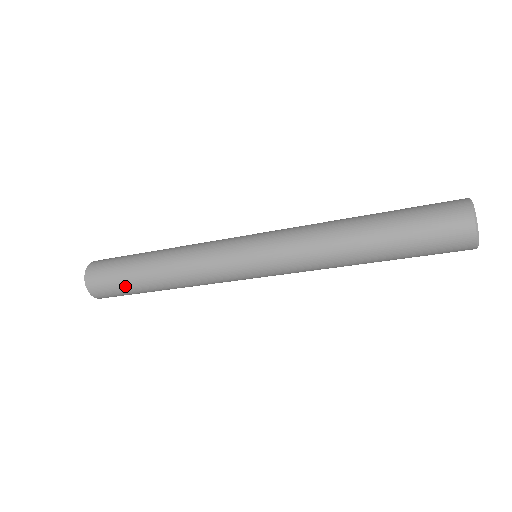
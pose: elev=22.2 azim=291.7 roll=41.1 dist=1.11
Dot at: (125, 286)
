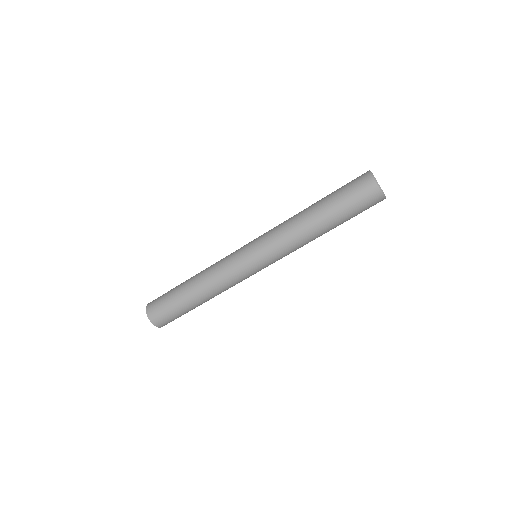
Dot at: (175, 308)
